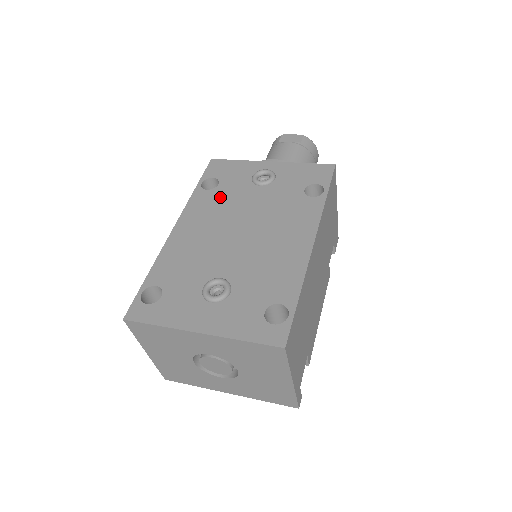
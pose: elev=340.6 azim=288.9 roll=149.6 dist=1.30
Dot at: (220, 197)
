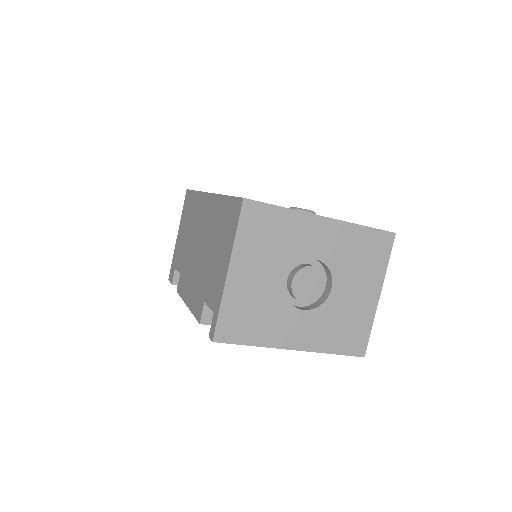
Dot at: occluded
